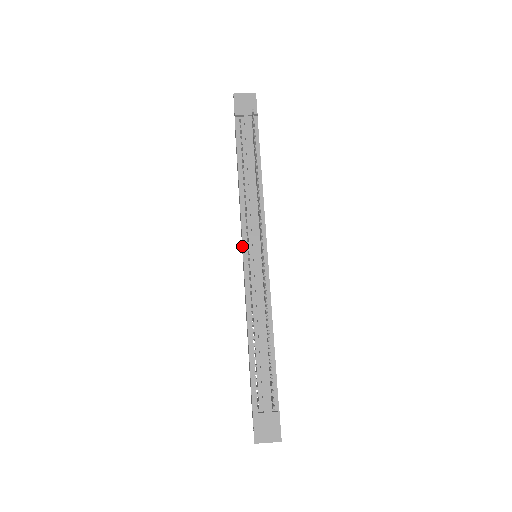
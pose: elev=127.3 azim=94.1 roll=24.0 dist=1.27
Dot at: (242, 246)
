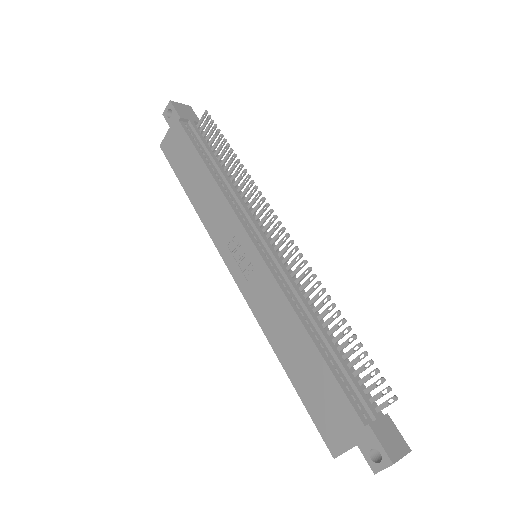
Dot at: (247, 238)
